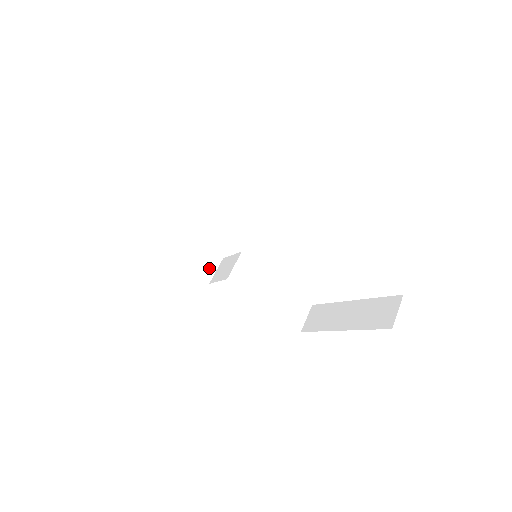
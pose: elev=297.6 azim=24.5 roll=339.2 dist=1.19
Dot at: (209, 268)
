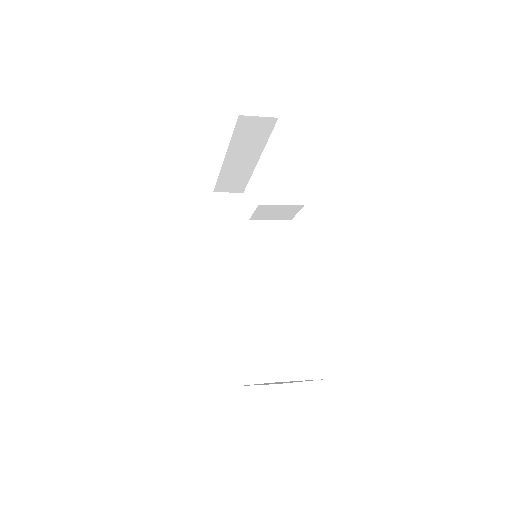
Dot at: occluded
